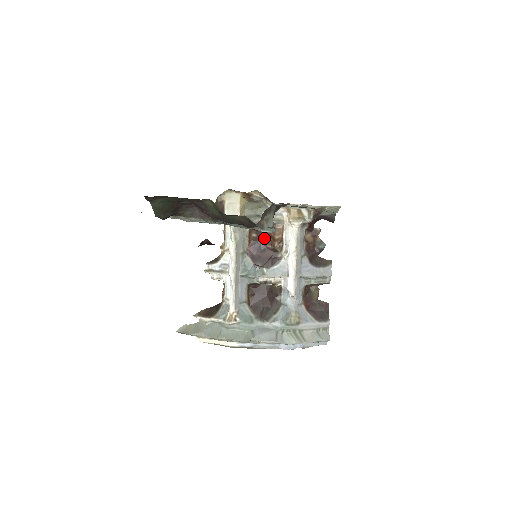
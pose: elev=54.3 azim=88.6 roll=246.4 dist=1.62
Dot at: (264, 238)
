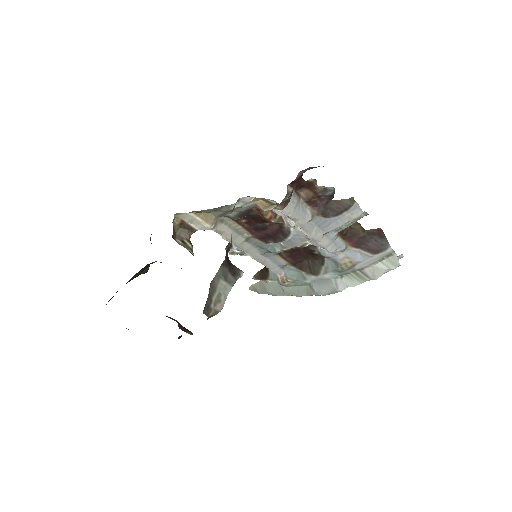
Dot at: (256, 219)
